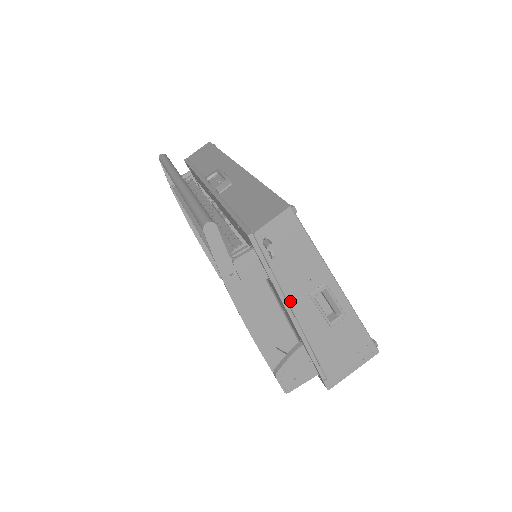
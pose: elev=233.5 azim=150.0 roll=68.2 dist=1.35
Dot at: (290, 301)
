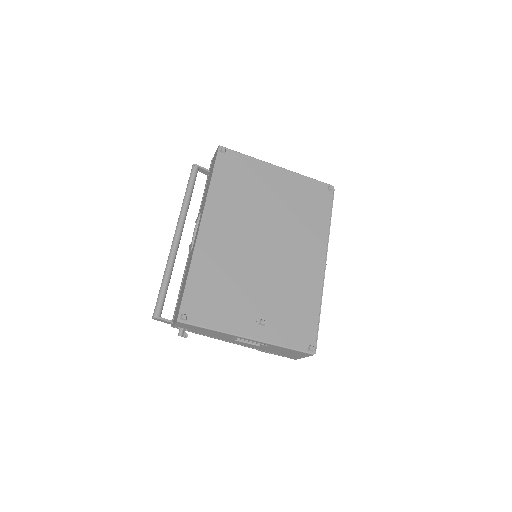
Dot at: (223, 340)
